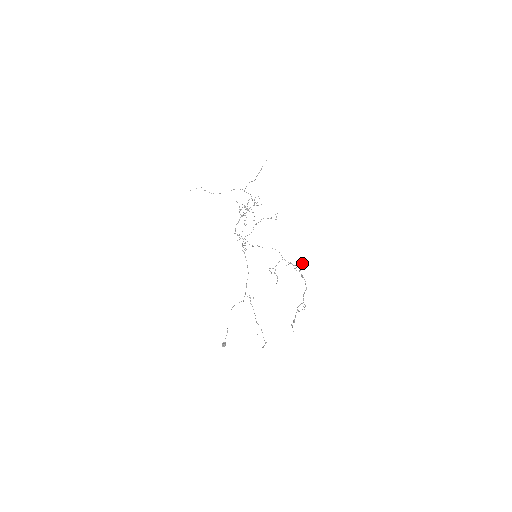
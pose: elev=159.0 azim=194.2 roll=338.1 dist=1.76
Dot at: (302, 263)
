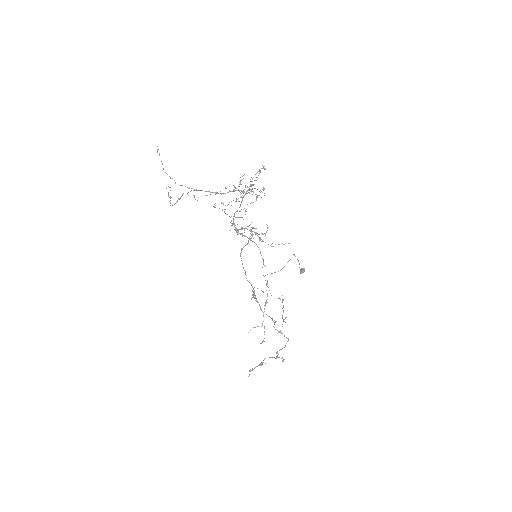
Dot at: (285, 317)
